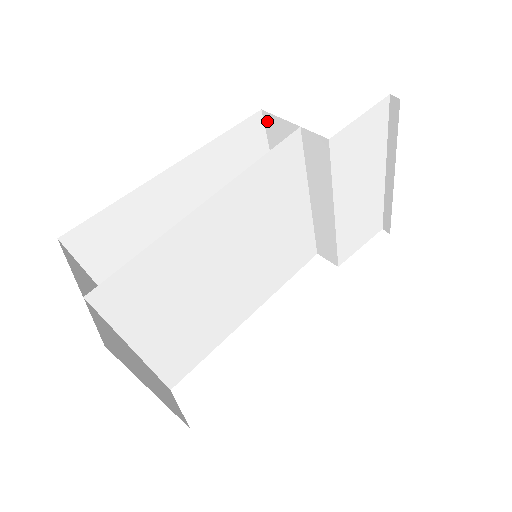
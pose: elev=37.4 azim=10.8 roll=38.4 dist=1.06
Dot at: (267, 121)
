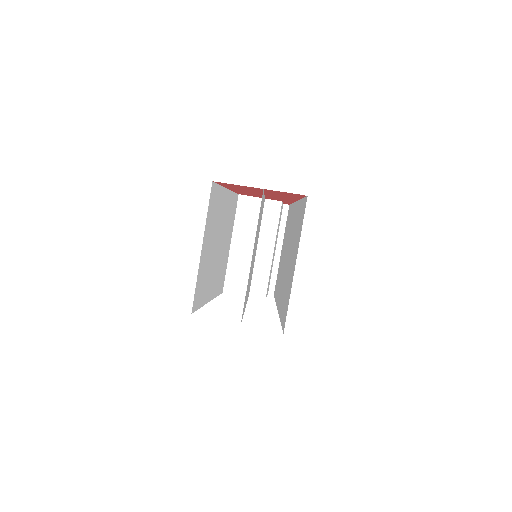
Dot at: (240, 201)
